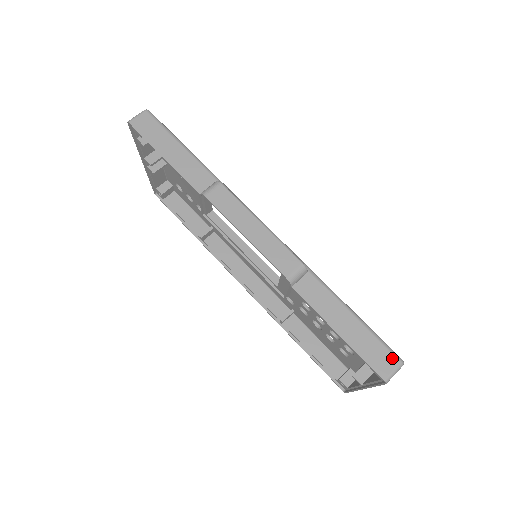
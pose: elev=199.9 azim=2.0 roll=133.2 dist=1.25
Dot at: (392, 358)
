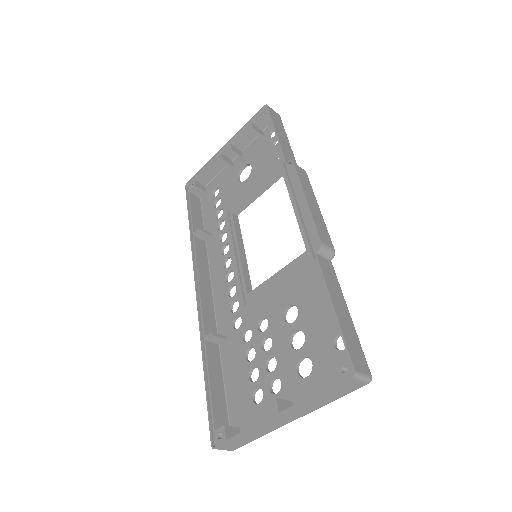
Dot at: (366, 366)
